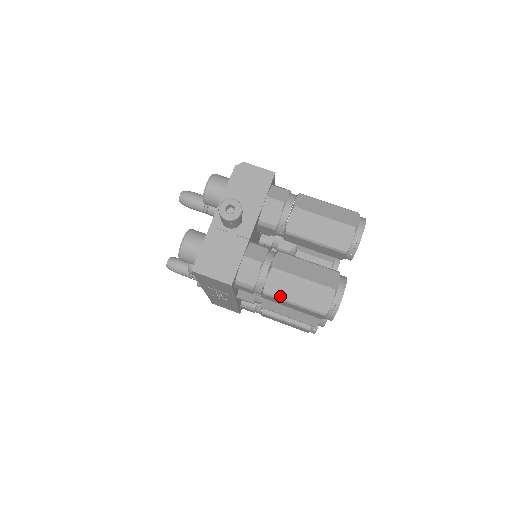
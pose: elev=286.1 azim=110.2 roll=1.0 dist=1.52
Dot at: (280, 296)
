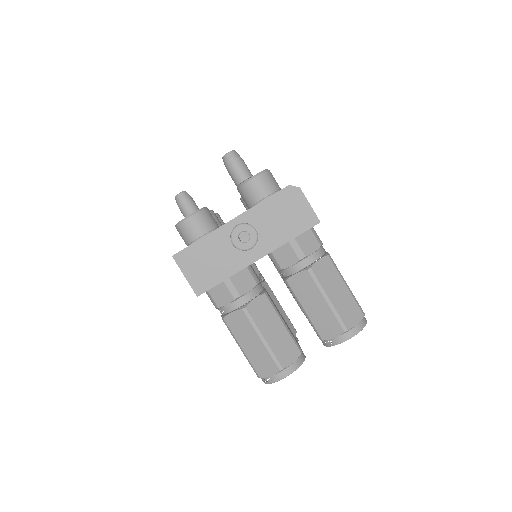
Dot at: (234, 333)
